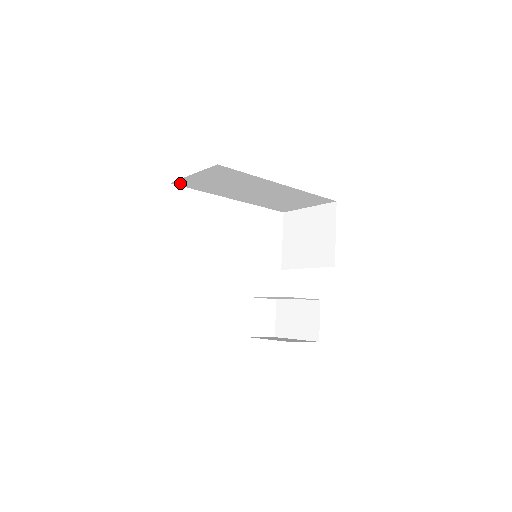
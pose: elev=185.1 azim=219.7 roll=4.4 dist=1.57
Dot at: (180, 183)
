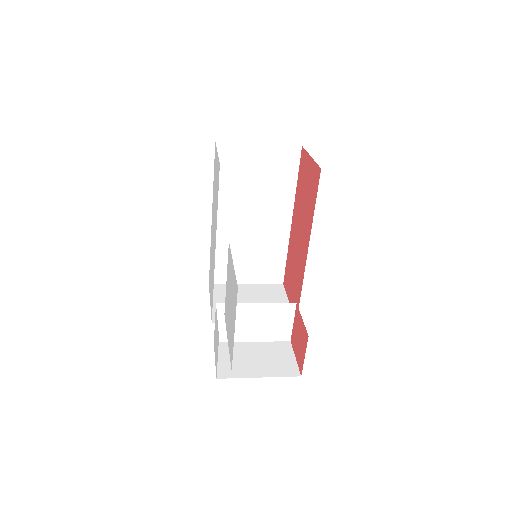
Dot at: (223, 149)
